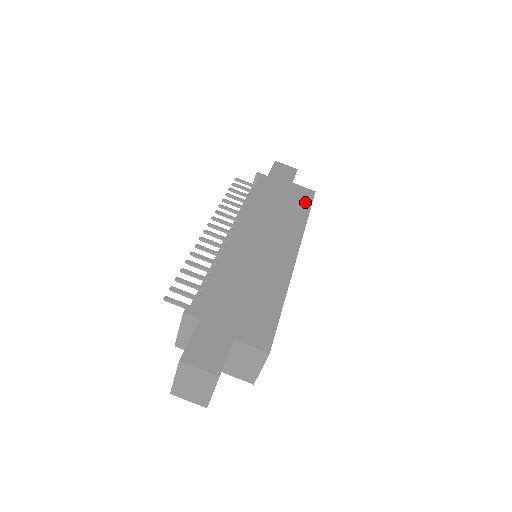
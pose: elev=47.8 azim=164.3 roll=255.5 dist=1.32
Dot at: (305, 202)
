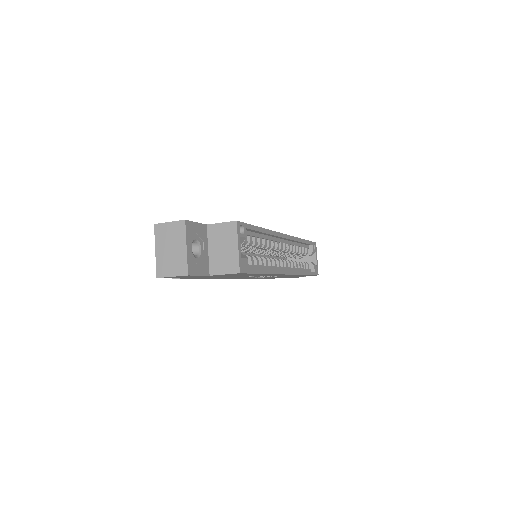
Dot at: occluded
